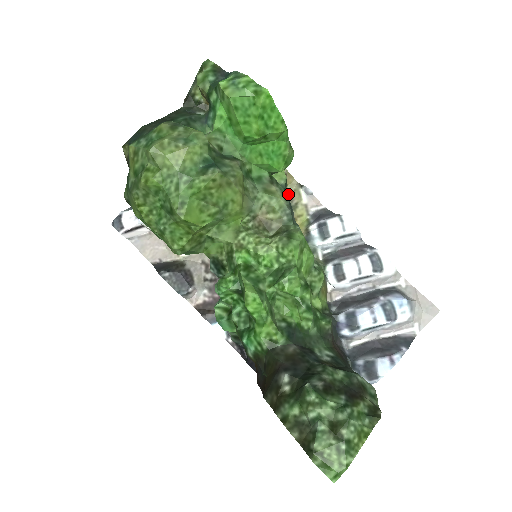
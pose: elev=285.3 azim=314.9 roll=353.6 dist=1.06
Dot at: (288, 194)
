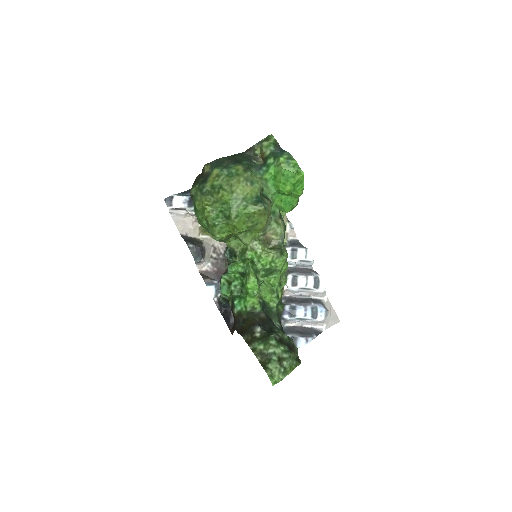
Dot at: occluded
